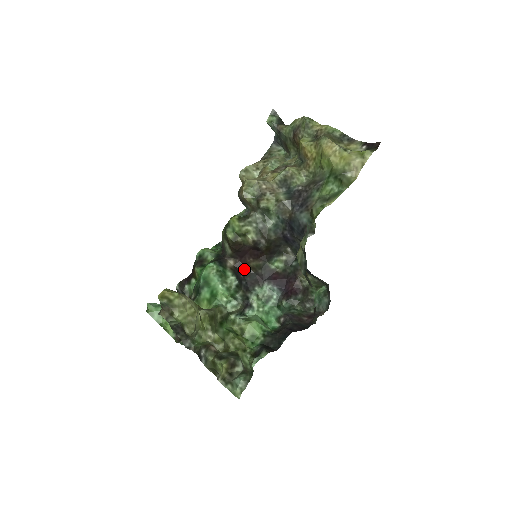
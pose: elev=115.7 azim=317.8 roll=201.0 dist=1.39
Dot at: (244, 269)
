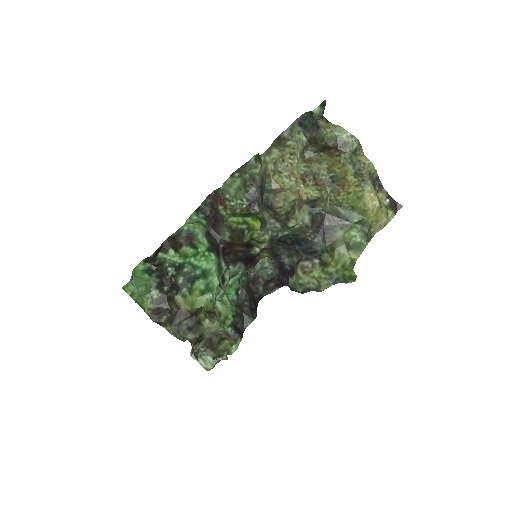
Dot at: (227, 250)
